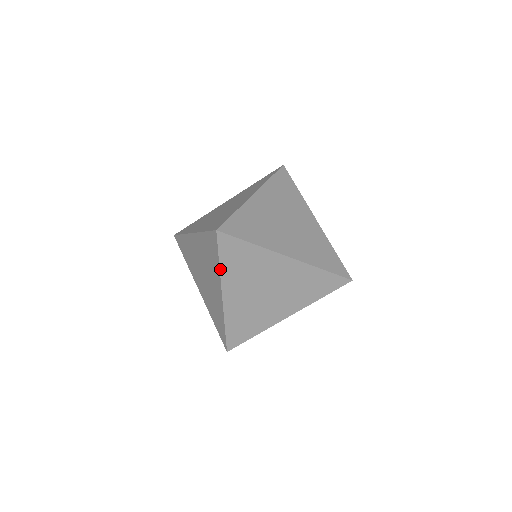
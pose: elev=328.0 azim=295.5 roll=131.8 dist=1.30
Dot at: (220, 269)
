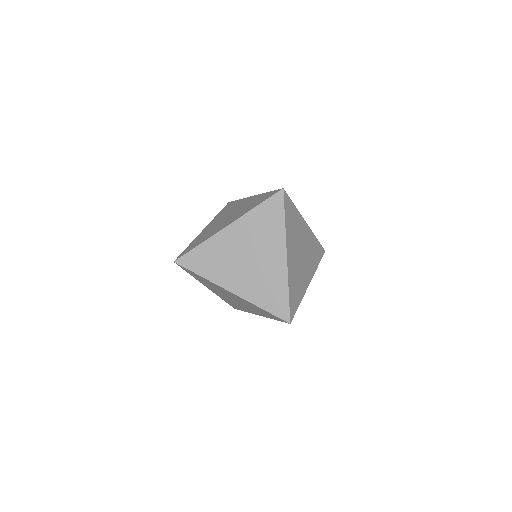
Dot at: (285, 226)
